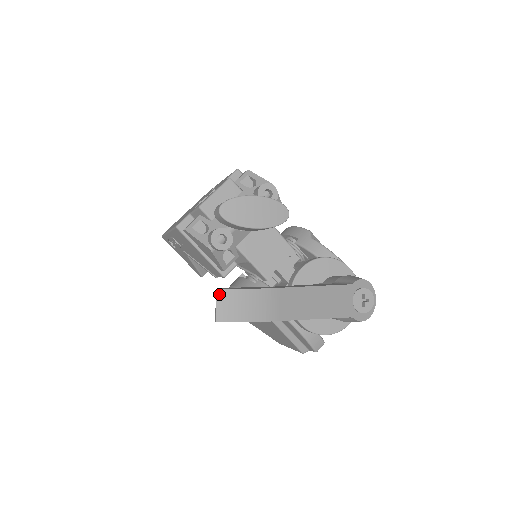
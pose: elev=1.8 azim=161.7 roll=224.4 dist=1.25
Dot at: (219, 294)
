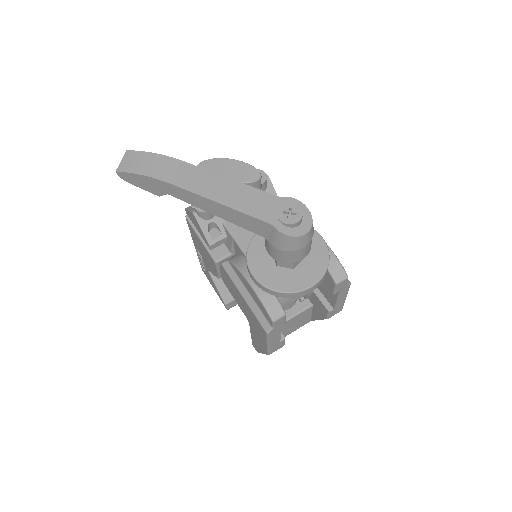
Dot at: (127, 153)
